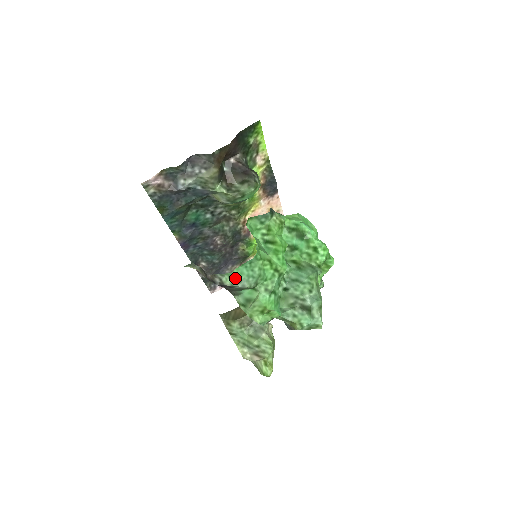
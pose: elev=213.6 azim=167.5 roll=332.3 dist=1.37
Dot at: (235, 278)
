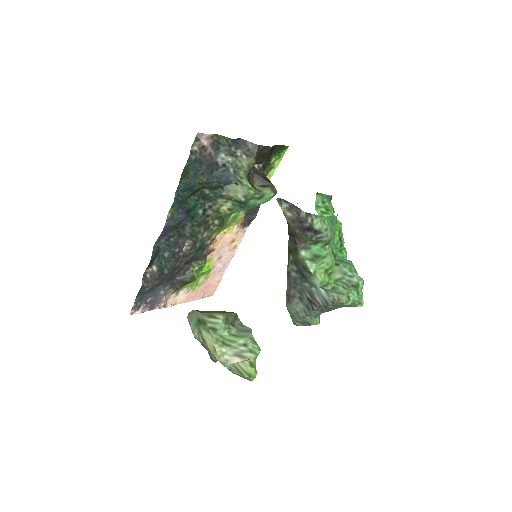
Dot at: (324, 224)
